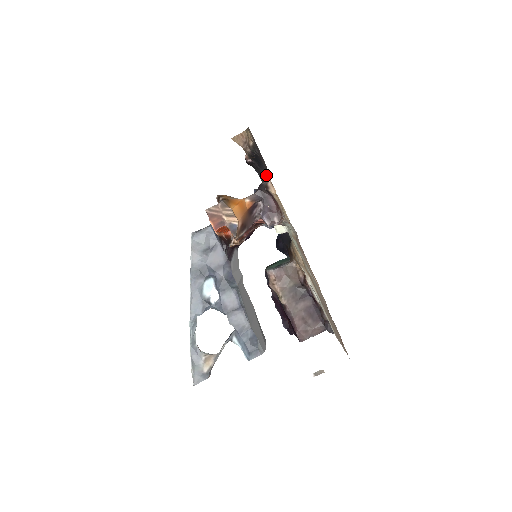
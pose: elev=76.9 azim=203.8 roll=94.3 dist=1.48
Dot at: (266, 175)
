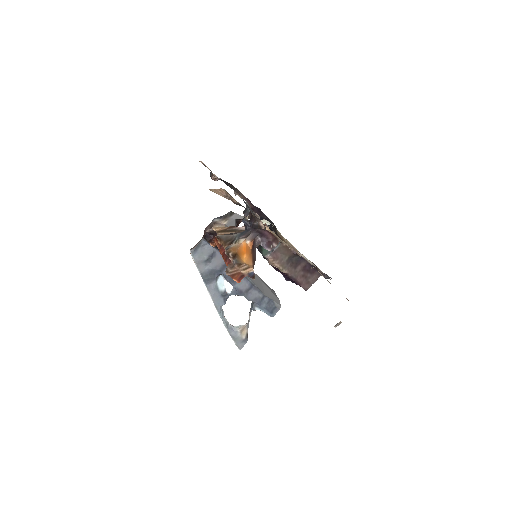
Dot at: (254, 215)
